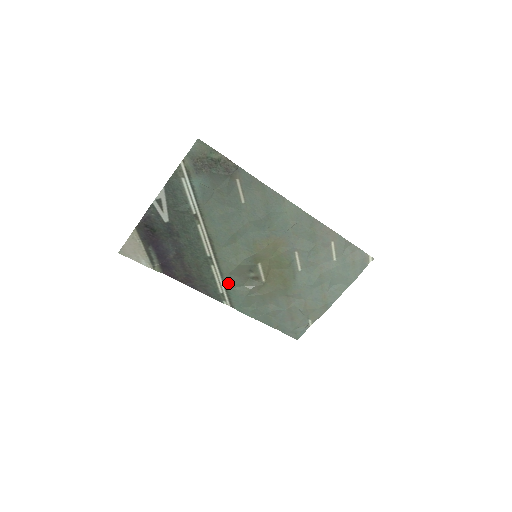
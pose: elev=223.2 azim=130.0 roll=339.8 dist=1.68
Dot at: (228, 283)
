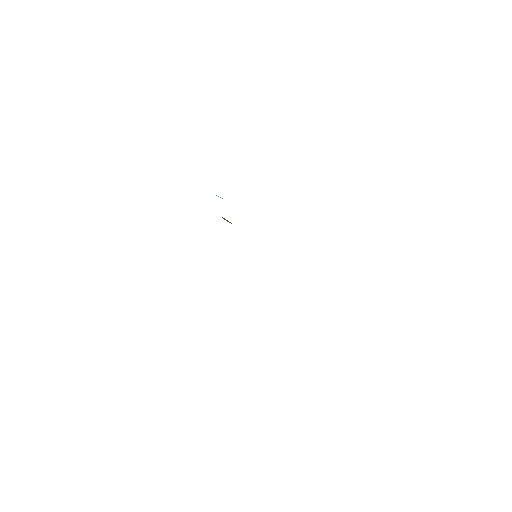
Dot at: occluded
